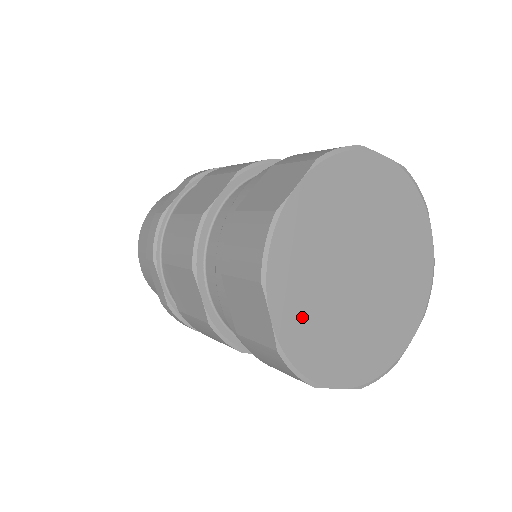
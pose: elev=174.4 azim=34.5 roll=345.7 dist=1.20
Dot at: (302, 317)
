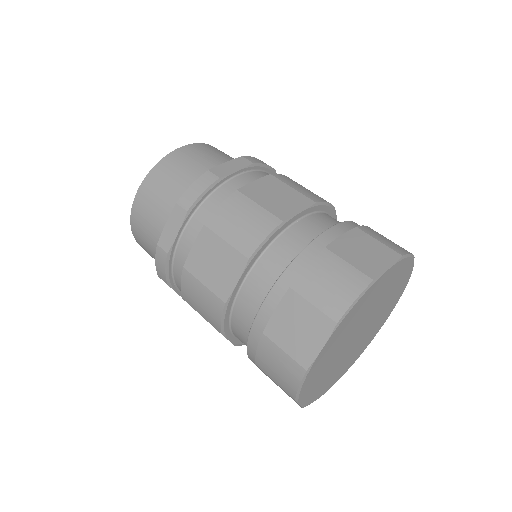
Dot at: (328, 353)
